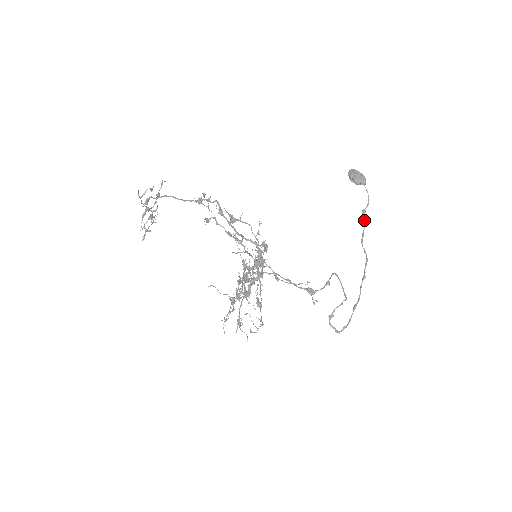
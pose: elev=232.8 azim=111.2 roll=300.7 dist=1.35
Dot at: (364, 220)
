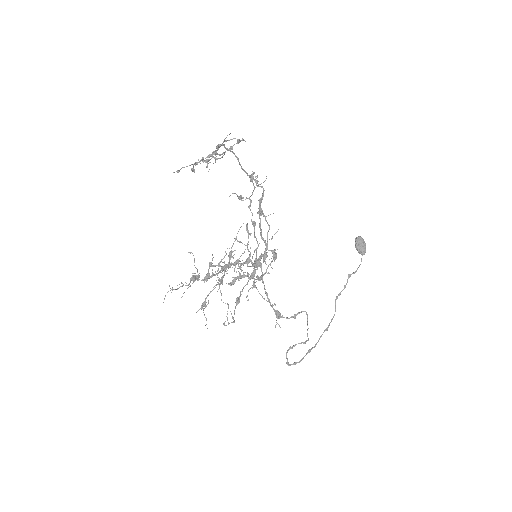
Dot at: (347, 282)
